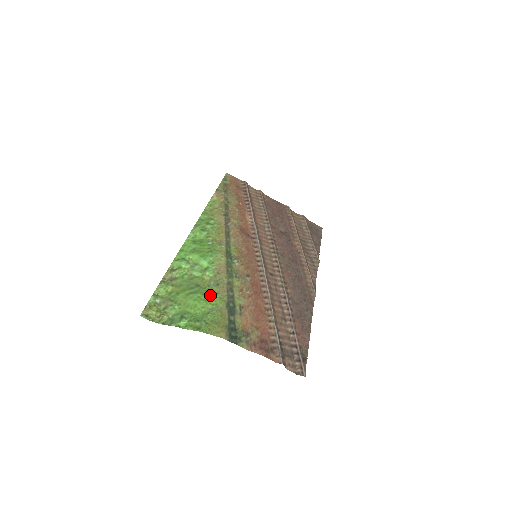
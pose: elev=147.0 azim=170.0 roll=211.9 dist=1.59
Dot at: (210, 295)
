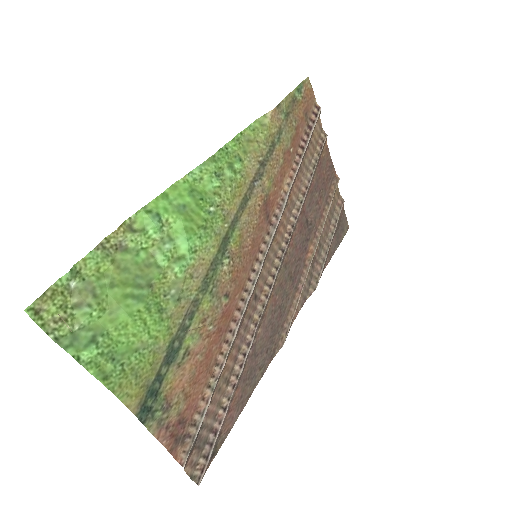
Dot at: (157, 316)
